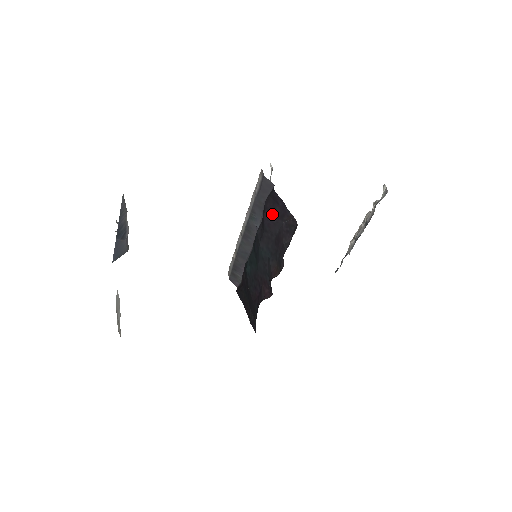
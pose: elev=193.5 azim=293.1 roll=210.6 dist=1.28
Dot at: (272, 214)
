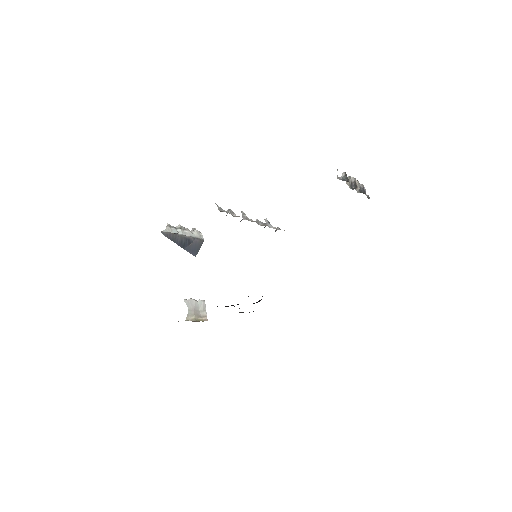
Dot at: occluded
